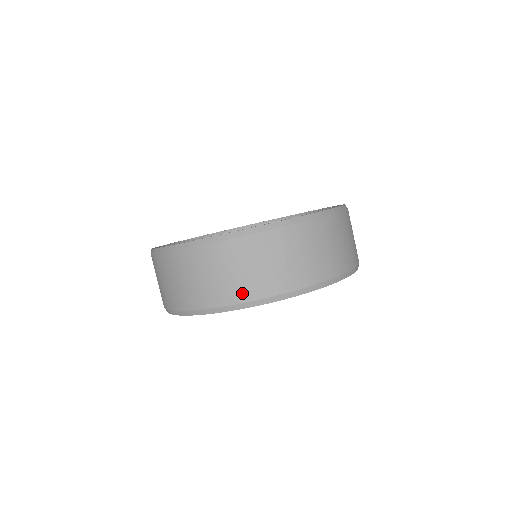
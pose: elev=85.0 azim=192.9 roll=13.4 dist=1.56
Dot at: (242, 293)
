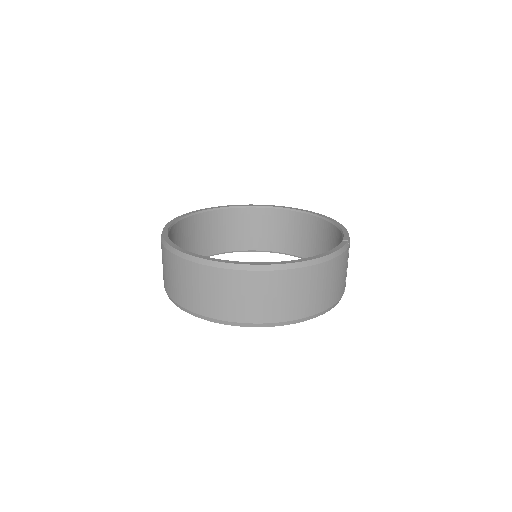
Dot at: (185, 301)
